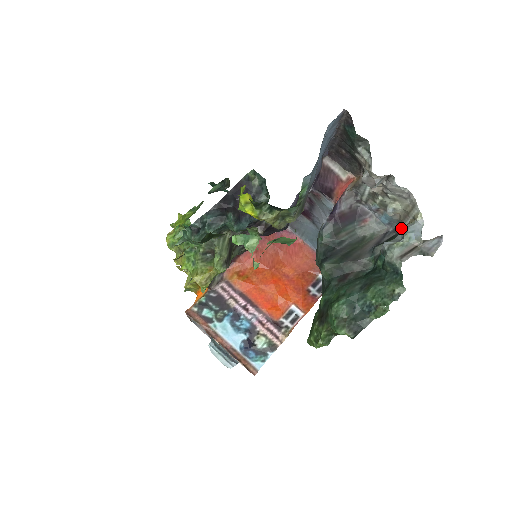
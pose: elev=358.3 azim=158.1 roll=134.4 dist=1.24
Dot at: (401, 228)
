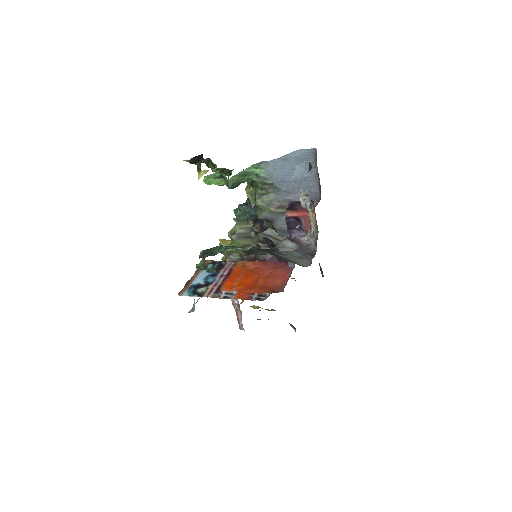
Dot at: occluded
